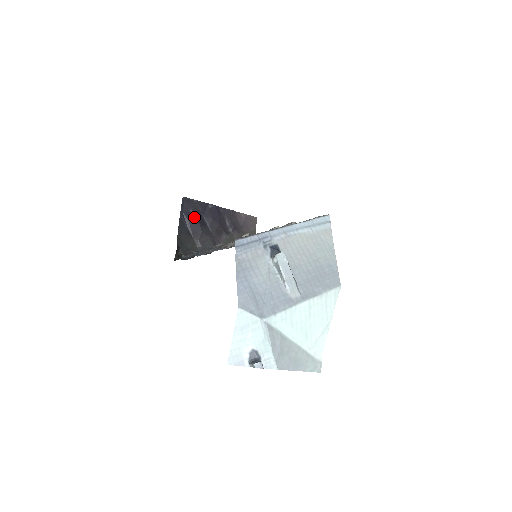
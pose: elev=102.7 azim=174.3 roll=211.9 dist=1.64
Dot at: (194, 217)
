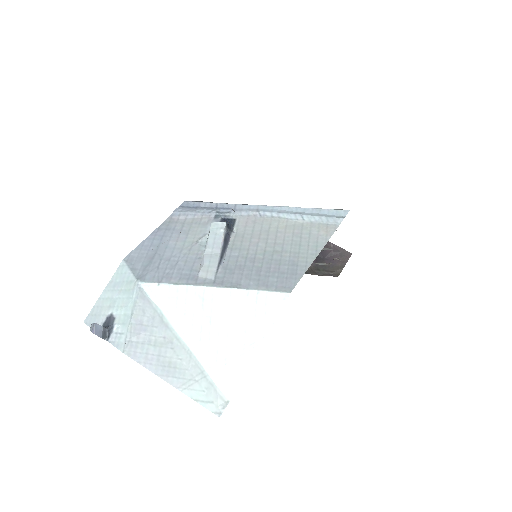
Dot at: occluded
